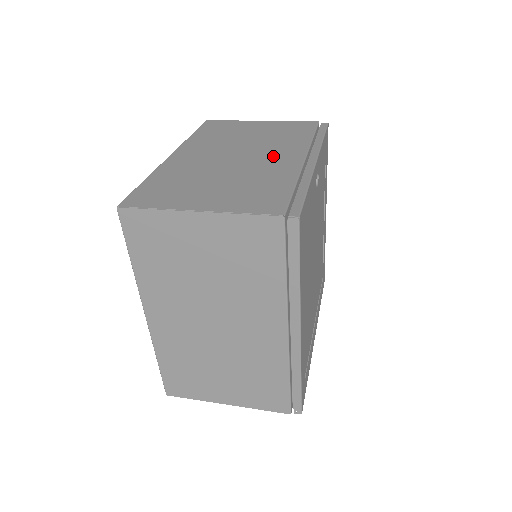
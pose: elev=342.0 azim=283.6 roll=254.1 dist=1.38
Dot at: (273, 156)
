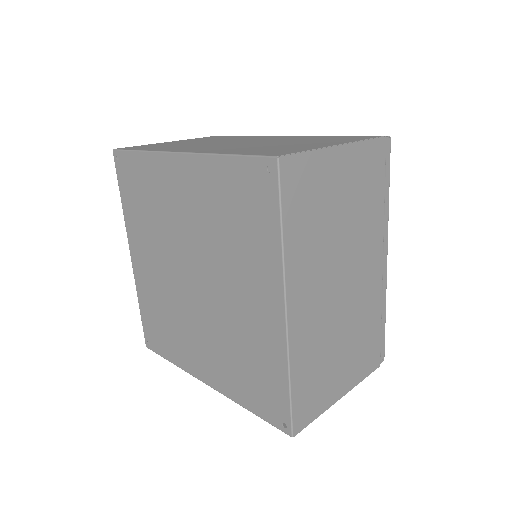
Dot at: (264, 138)
